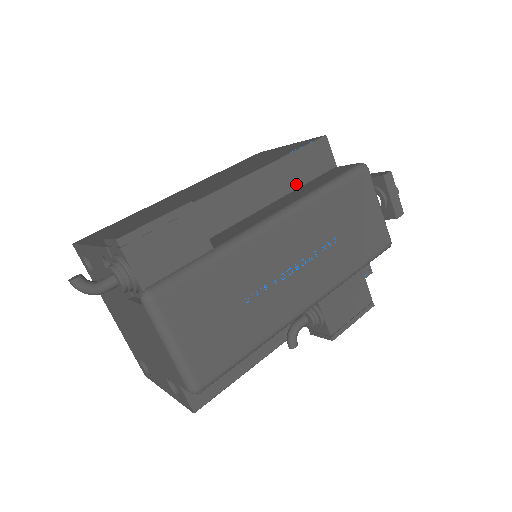
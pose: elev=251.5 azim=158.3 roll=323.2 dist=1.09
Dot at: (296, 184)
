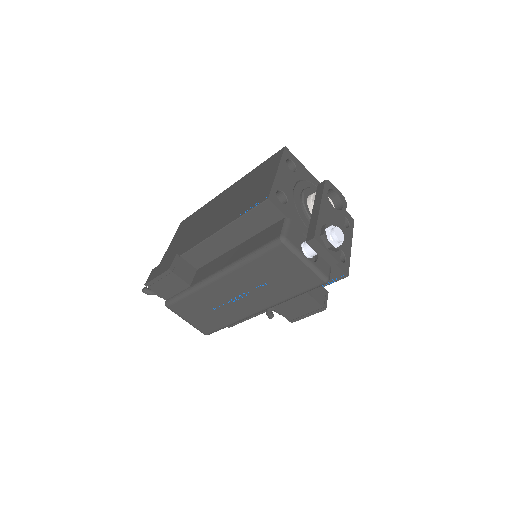
Dot at: (252, 233)
